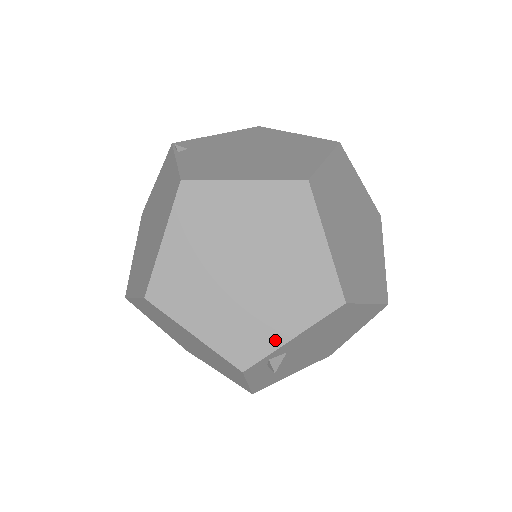
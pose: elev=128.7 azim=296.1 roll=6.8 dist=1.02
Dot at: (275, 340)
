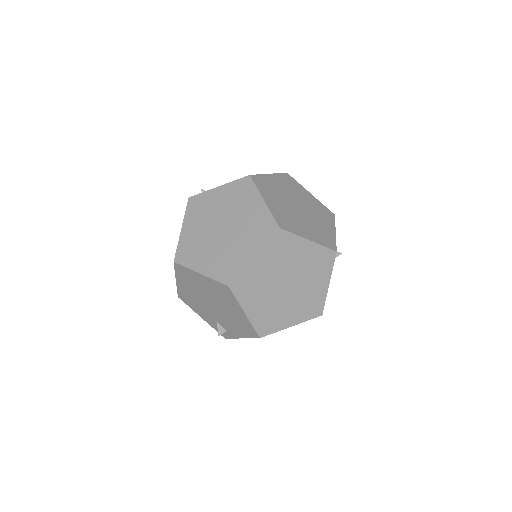
Dot at: (332, 234)
